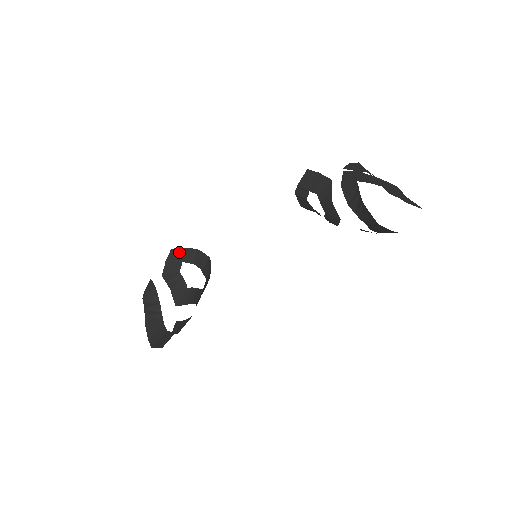
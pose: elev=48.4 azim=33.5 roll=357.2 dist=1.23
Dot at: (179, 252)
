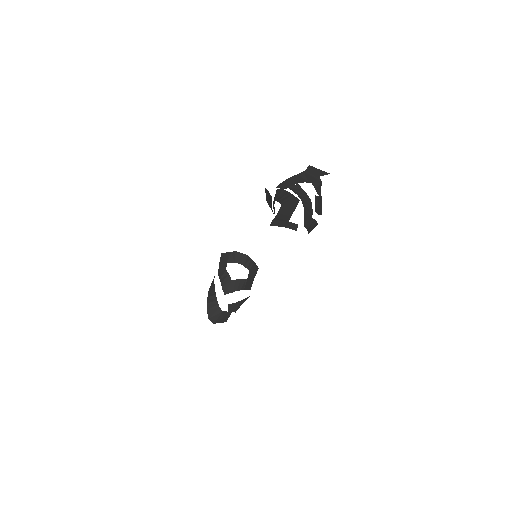
Dot at: (225, 255)
